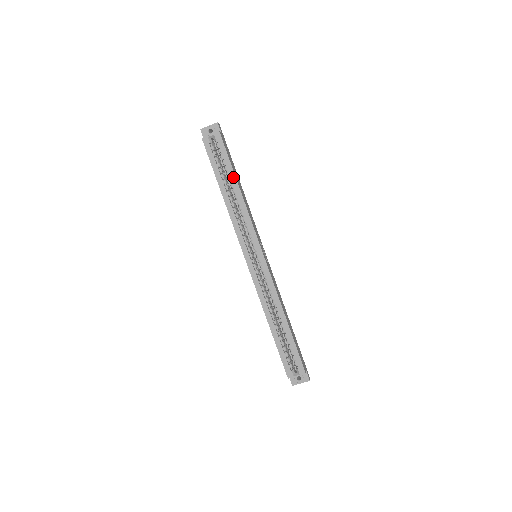
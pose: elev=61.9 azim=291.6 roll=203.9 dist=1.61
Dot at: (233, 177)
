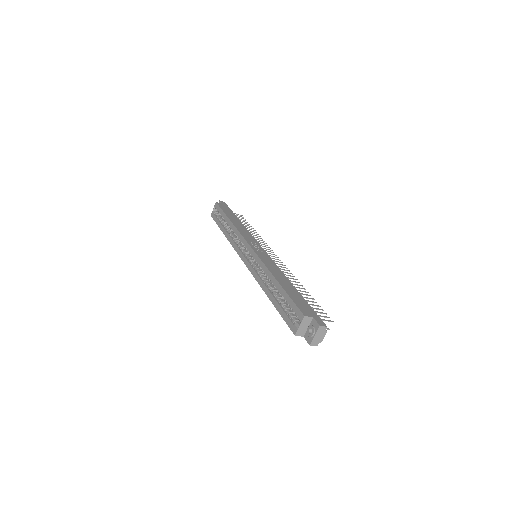
Dot at: (226, 218)
